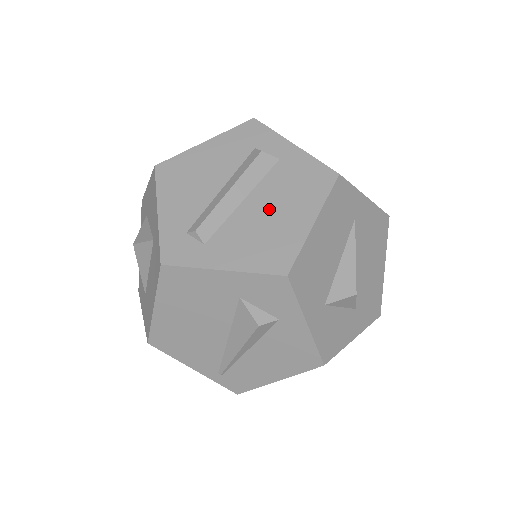
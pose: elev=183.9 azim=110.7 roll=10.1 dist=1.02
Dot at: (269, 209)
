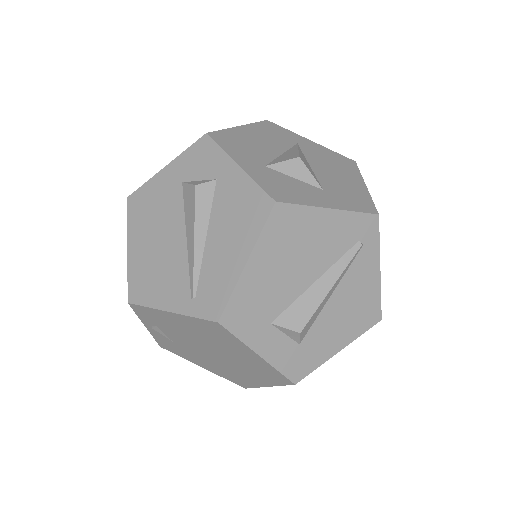
Dot at: occluded
